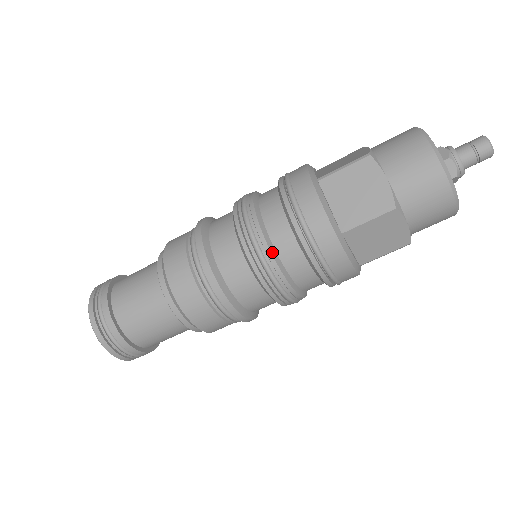
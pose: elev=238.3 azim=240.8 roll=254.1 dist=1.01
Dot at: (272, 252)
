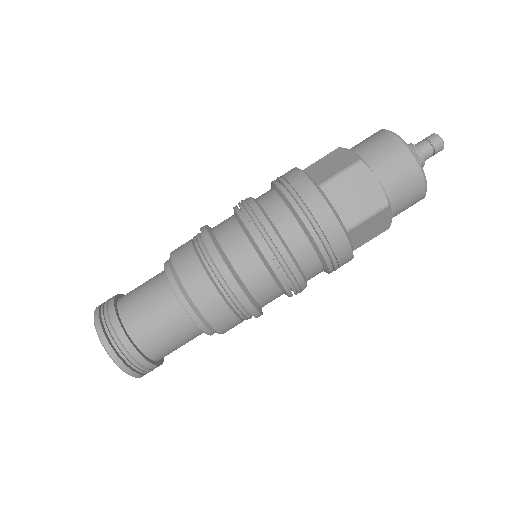
Dot at: (261, 210)
